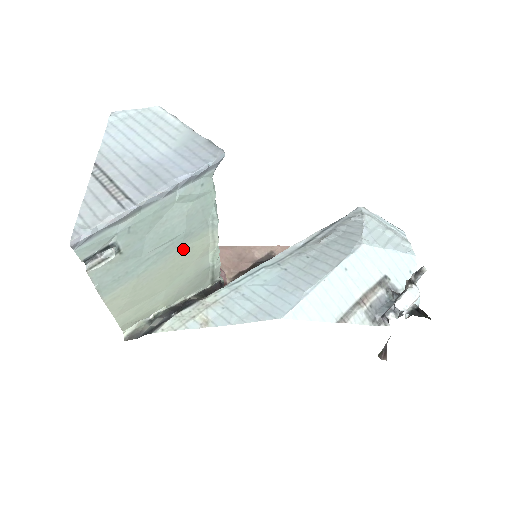
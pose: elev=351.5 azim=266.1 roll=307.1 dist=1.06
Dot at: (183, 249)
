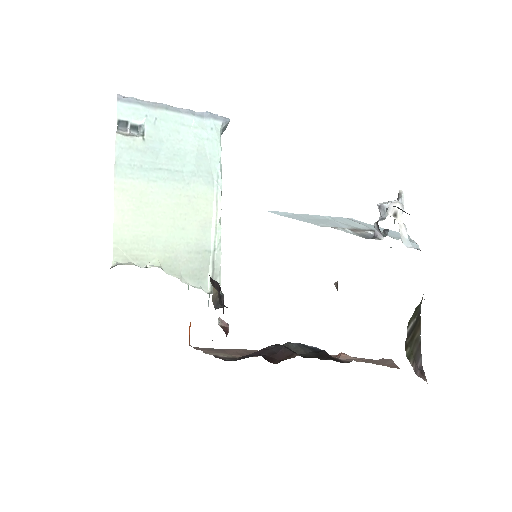
Dot at: (189, 191)
